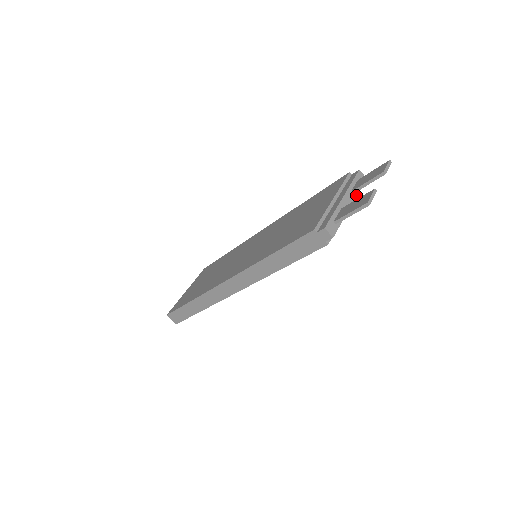
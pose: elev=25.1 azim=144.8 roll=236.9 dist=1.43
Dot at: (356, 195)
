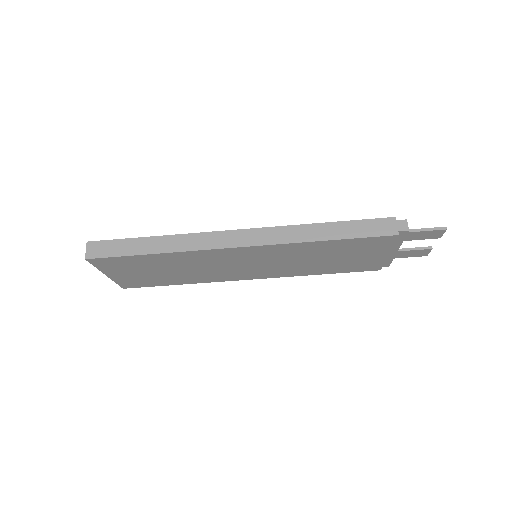
Dot at: occluded
